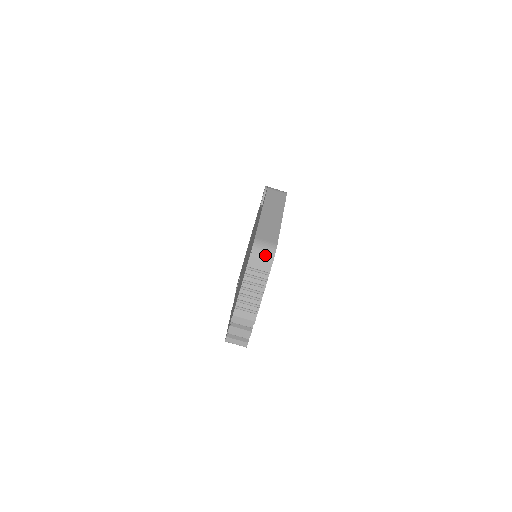
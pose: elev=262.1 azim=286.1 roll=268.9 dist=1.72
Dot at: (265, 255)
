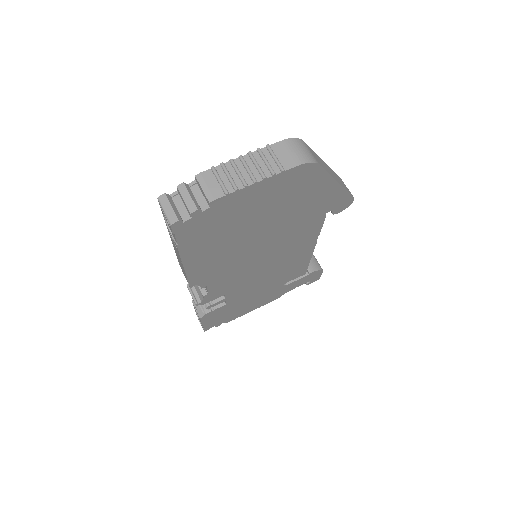
Dot at: (299, 153)
